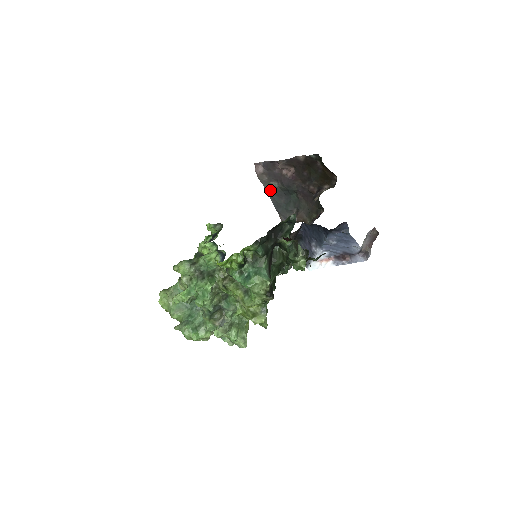
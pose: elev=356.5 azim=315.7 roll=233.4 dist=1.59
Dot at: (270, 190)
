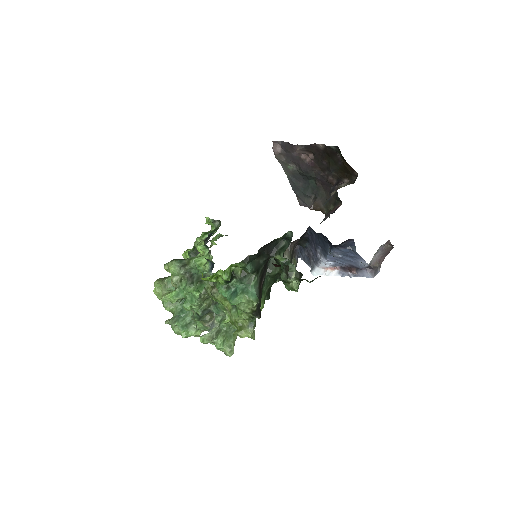
Dot at: (288, 171)
